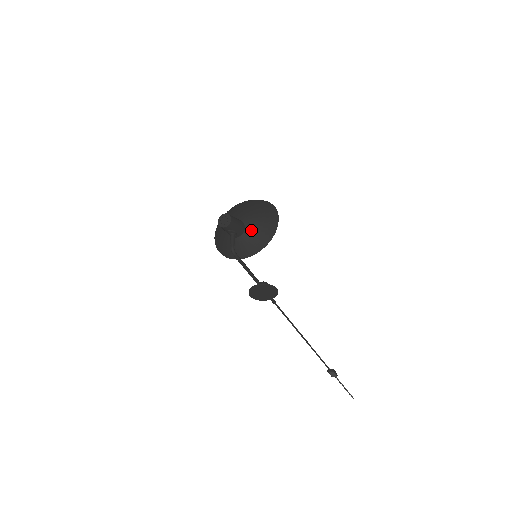
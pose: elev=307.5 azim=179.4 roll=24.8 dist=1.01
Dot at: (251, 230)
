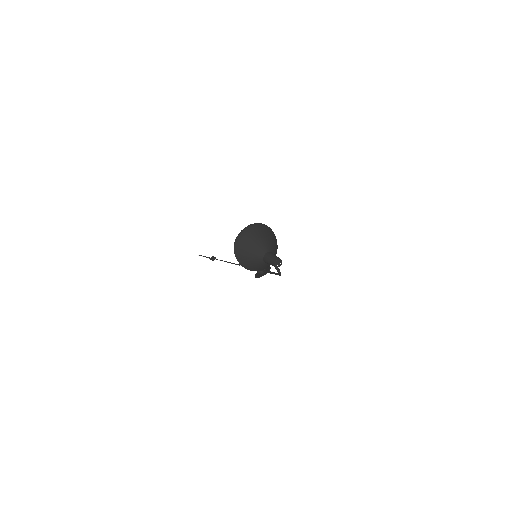
Dot at: (274, 253)
